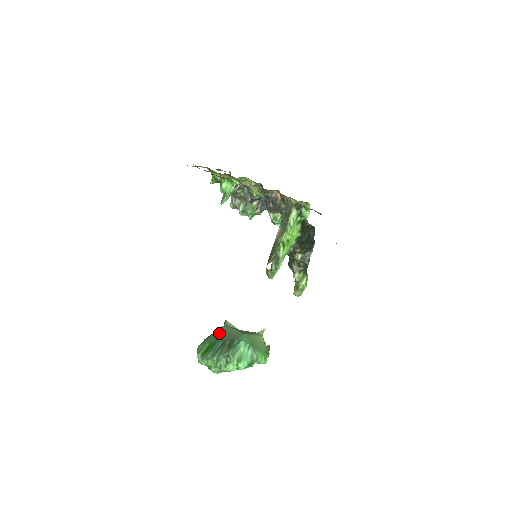
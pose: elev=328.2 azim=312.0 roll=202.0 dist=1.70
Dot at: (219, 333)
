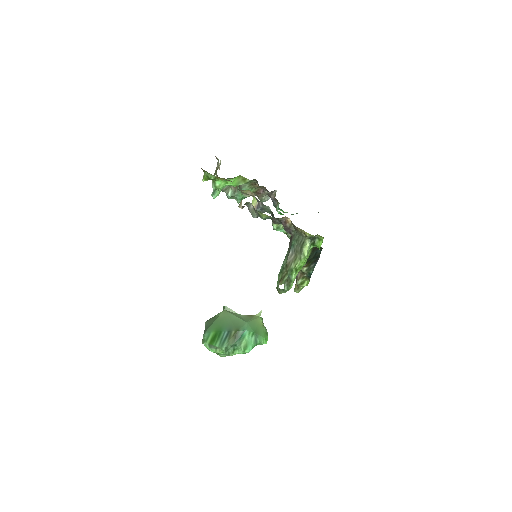
Dot at: (221, 320)
